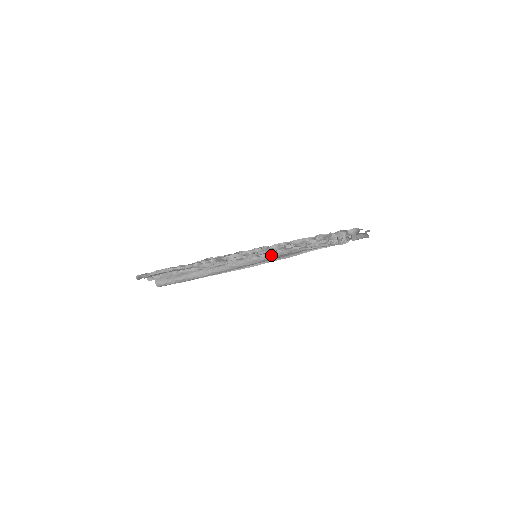
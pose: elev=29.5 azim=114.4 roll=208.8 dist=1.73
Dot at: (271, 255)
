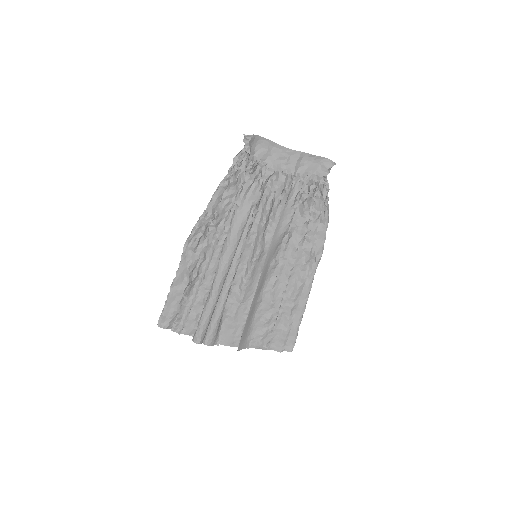
Dot at: (232, 221)
